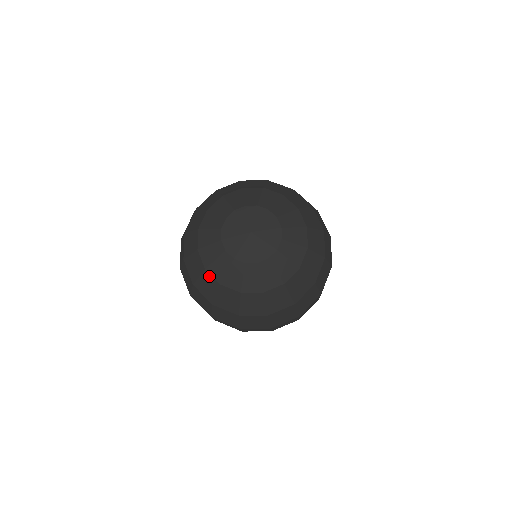
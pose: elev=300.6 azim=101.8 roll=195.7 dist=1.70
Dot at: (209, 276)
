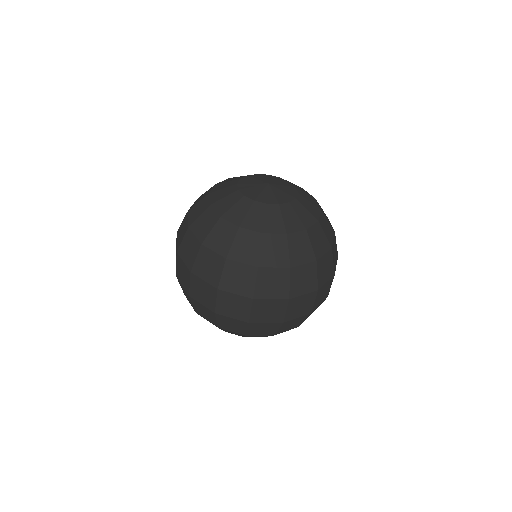
Dot at: (271, 237)
